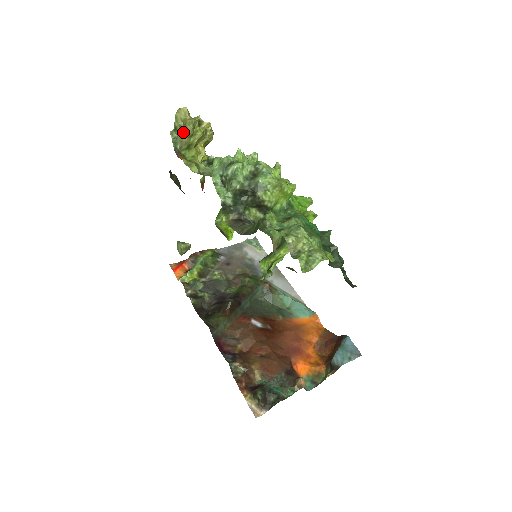
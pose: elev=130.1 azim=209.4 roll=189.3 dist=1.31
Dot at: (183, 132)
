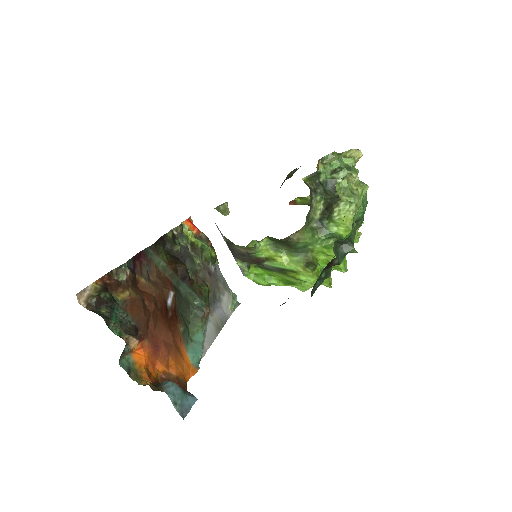
Dot at: occluded
